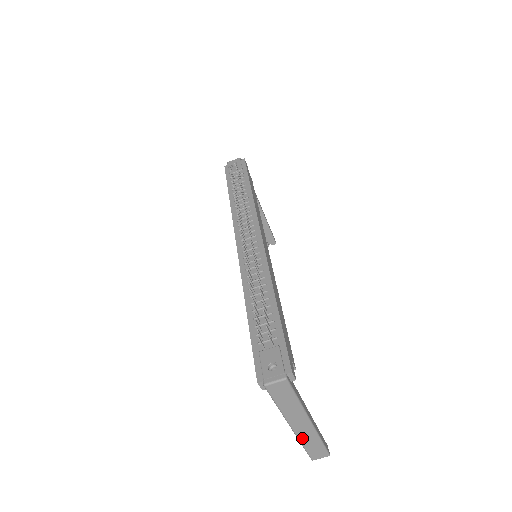
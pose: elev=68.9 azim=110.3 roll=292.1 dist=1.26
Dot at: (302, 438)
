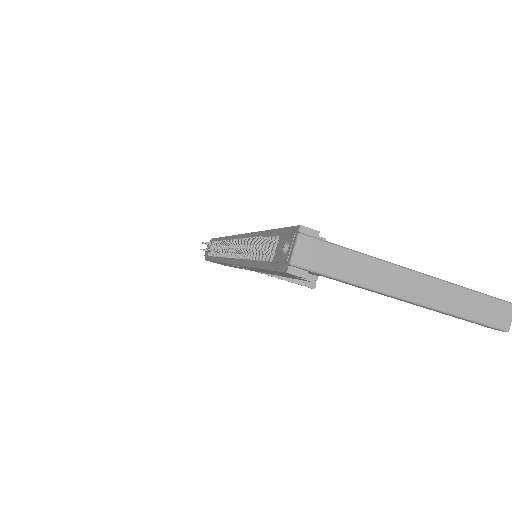
Dot at: (442, 305)
